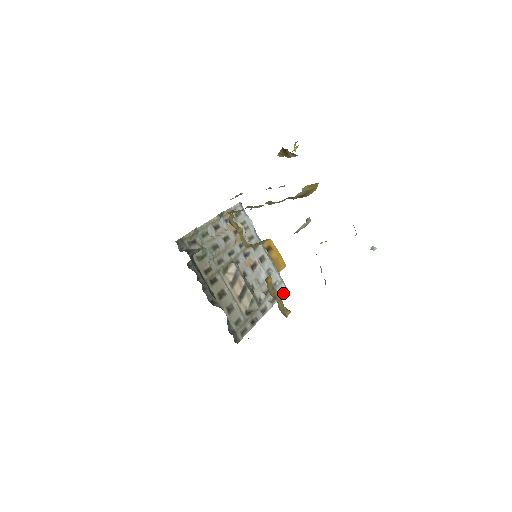
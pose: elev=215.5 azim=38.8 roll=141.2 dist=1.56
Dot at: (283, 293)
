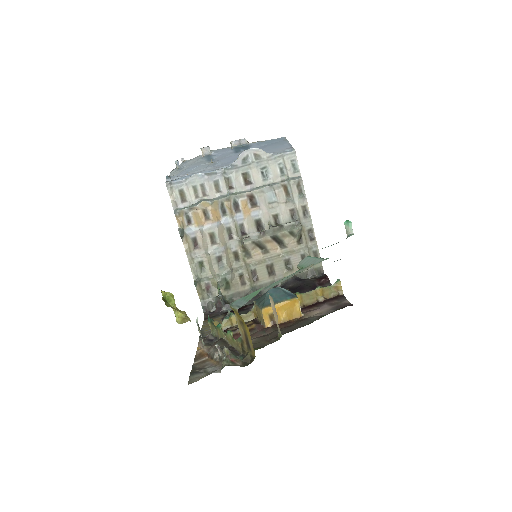
Dot at: (296, 163)
